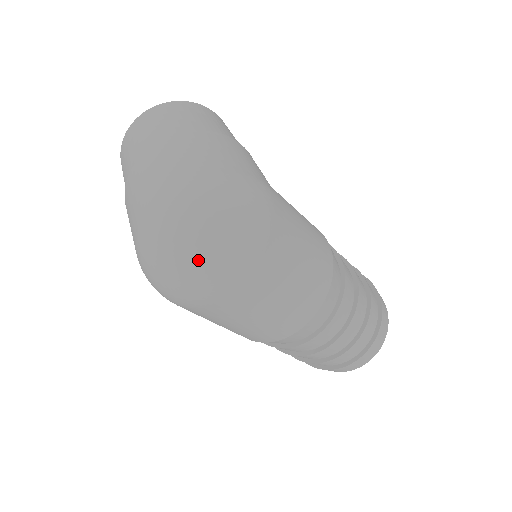
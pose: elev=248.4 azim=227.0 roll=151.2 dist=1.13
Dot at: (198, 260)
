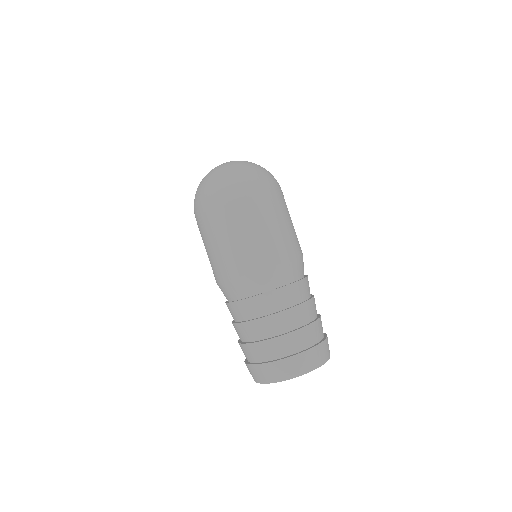
Dot at: (228, 176)
